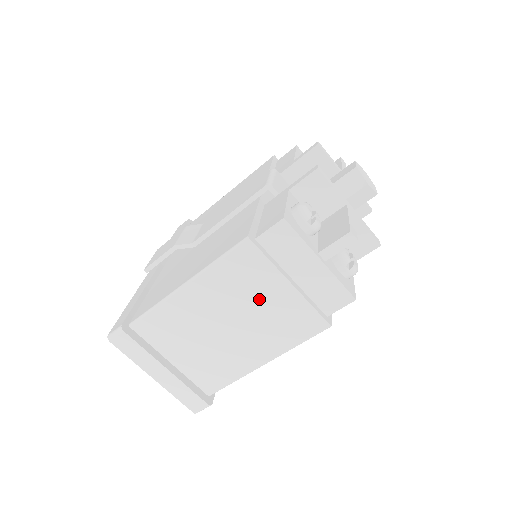
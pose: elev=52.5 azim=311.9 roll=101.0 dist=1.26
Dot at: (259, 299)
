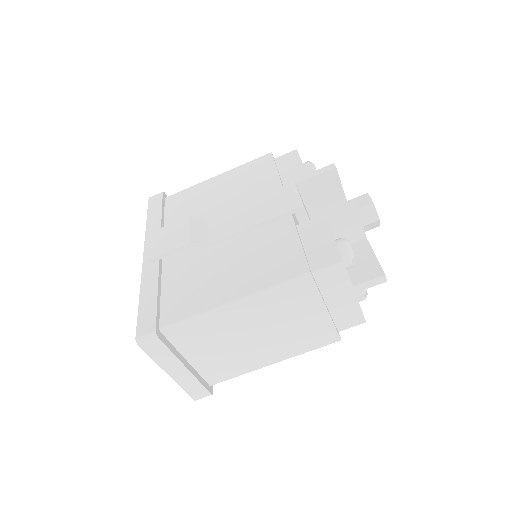
Dot at: (295, 318)
